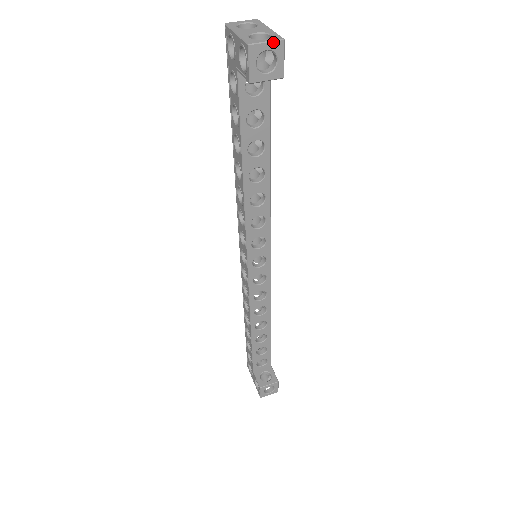
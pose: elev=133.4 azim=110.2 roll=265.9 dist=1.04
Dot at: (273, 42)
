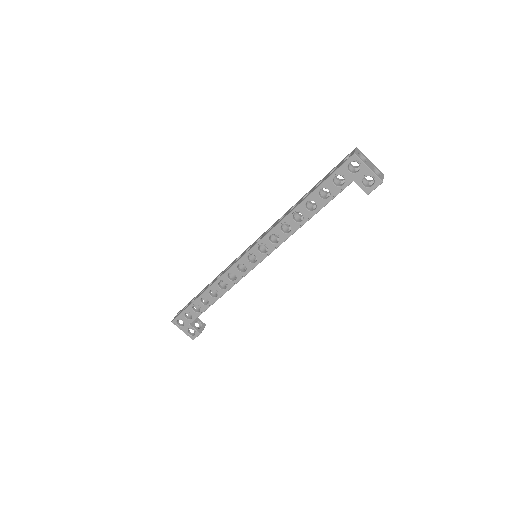
Dot at: (383, 178)
